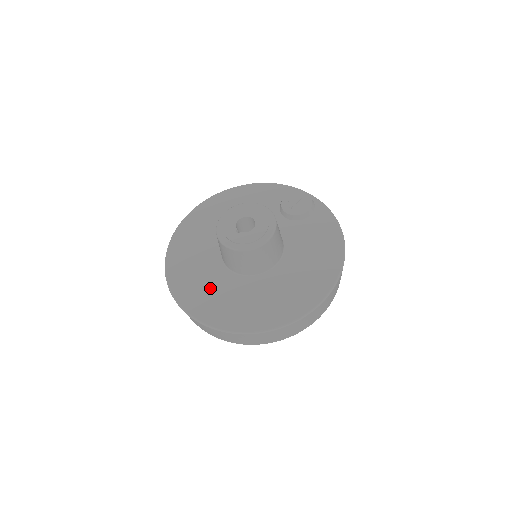
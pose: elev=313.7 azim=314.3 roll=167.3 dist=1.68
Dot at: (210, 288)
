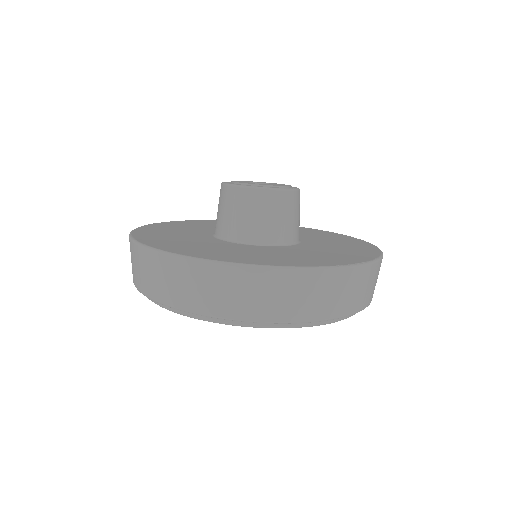
Dot at: (231, 250)
